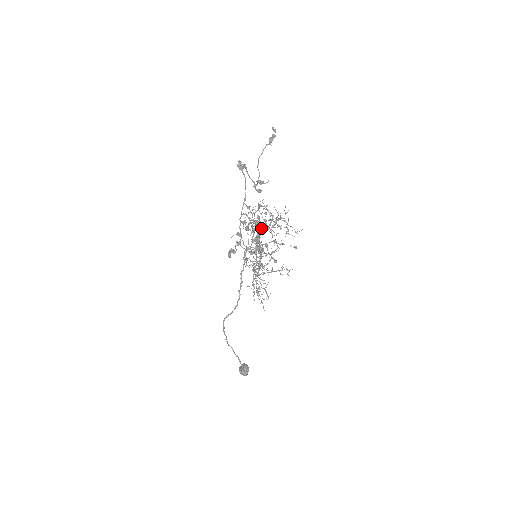
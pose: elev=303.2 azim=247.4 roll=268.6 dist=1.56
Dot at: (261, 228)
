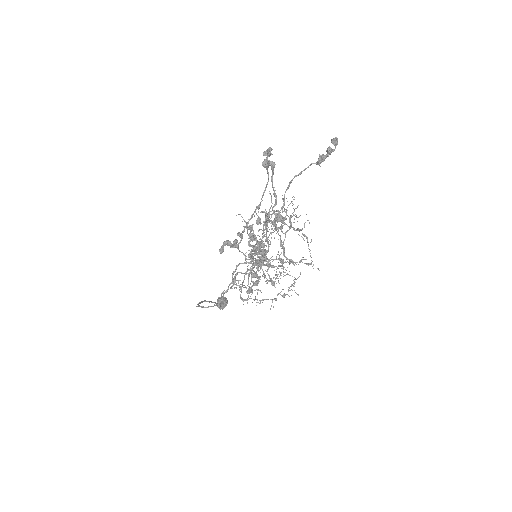
Dot at: (264, 260)
